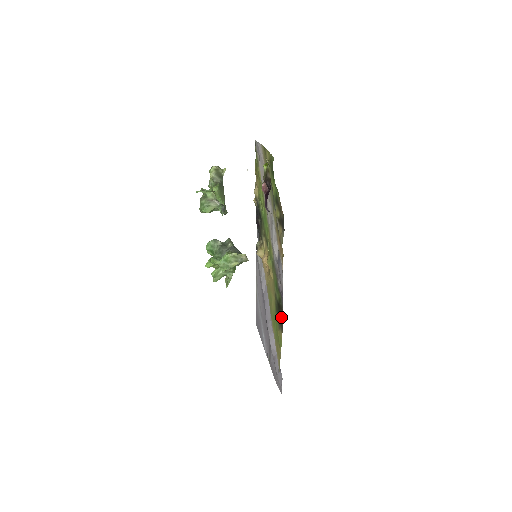
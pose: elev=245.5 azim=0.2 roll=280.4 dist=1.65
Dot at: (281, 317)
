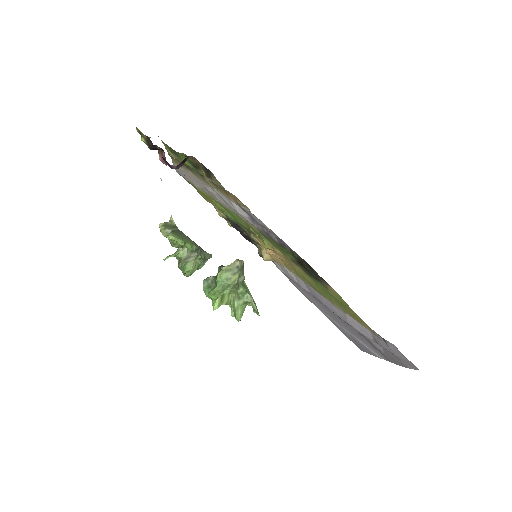
Dot at: (310, 270)
